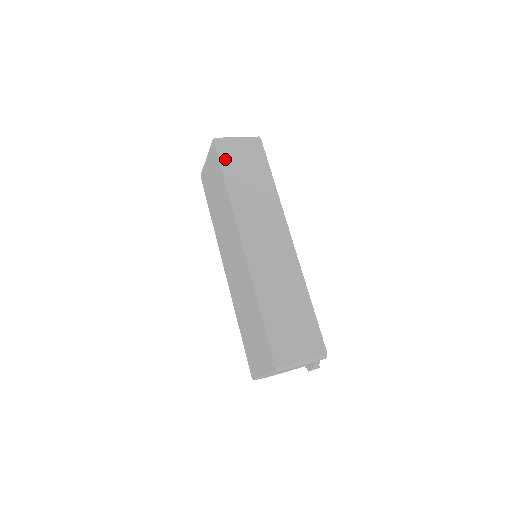
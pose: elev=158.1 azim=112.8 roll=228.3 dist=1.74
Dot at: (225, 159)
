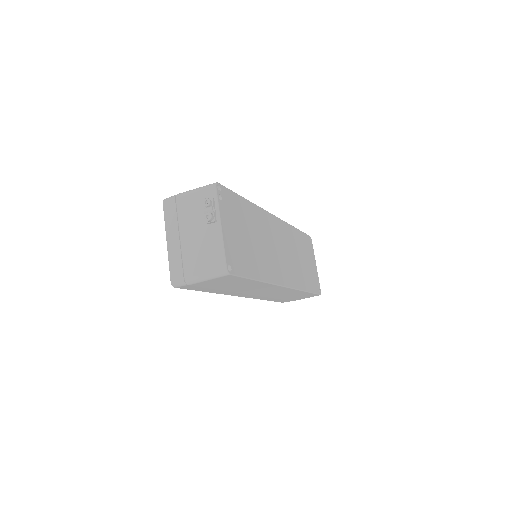
Dot at: occluded
